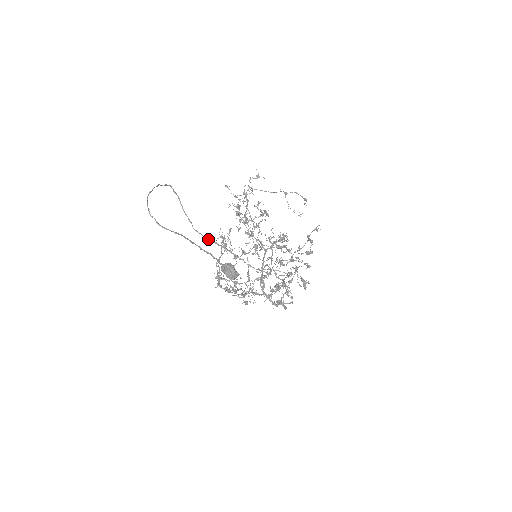
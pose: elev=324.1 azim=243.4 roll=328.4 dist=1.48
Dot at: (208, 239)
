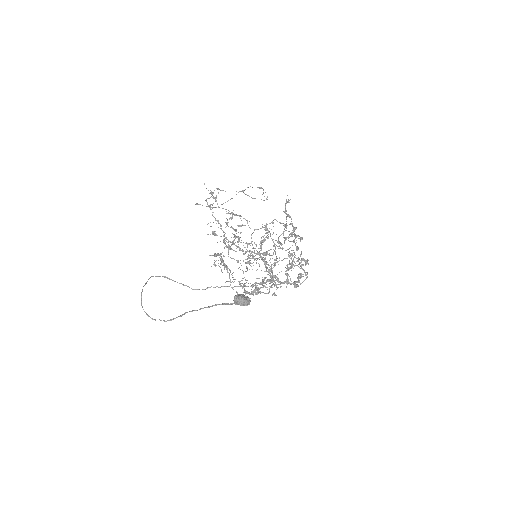
Dot at: occluded
